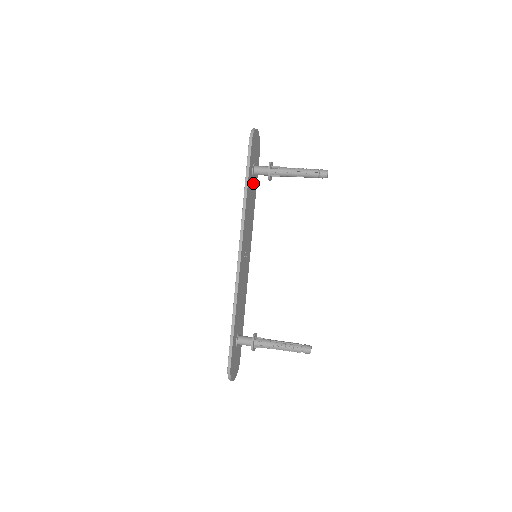
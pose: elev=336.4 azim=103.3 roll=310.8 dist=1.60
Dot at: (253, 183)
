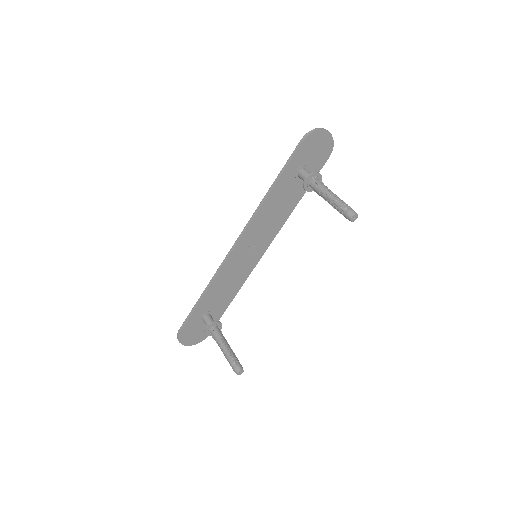
Dot at: (296, 185)
